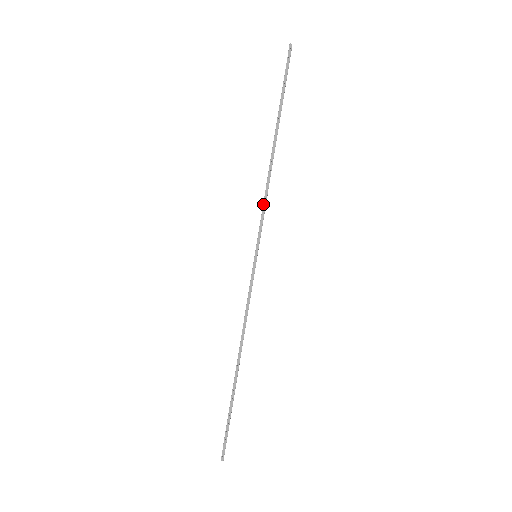
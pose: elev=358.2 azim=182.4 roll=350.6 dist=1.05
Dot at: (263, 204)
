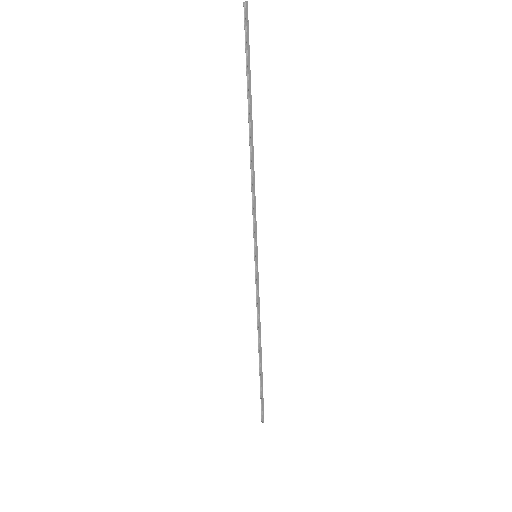
Dot at: (254, 204)
